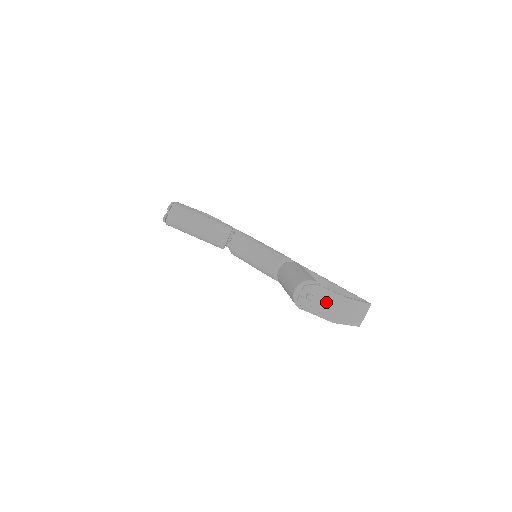
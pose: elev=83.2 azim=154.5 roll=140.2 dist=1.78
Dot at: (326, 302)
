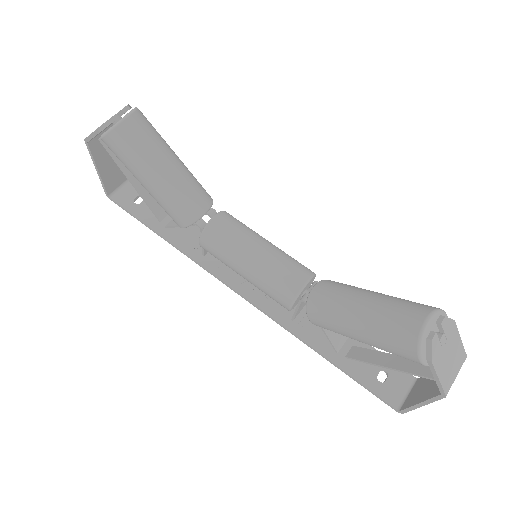
Dot at: (452, 356)
